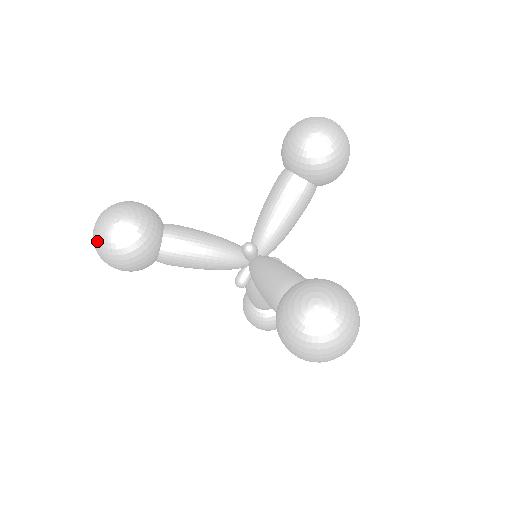
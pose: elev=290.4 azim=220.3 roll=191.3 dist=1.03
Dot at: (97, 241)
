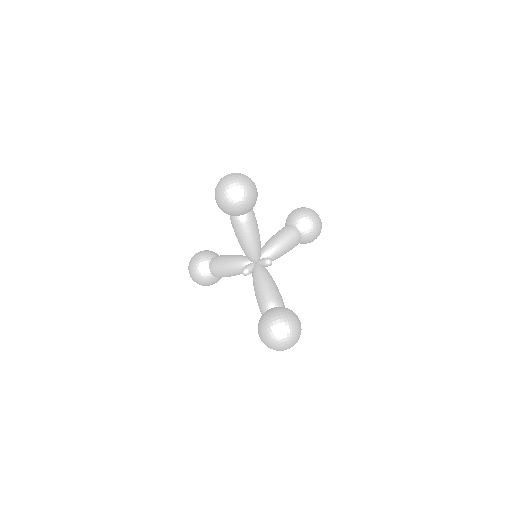
Dot at: occluded
